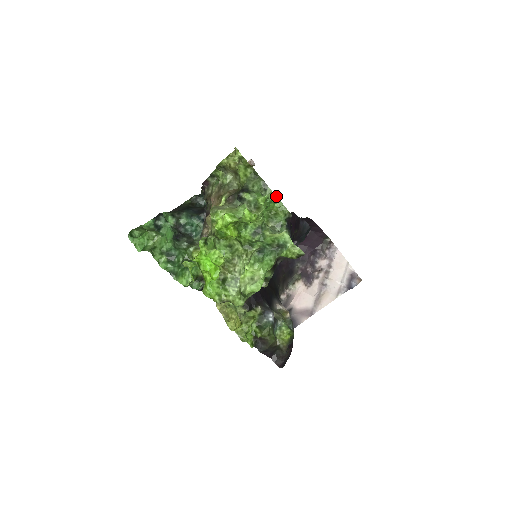
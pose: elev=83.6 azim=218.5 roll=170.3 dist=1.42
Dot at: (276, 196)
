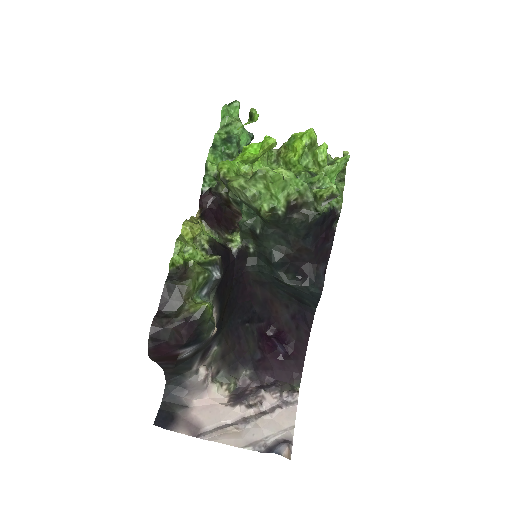
Dot at: (342, 193)
